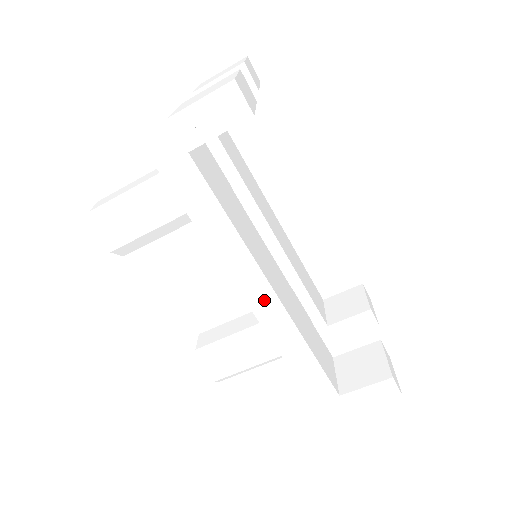
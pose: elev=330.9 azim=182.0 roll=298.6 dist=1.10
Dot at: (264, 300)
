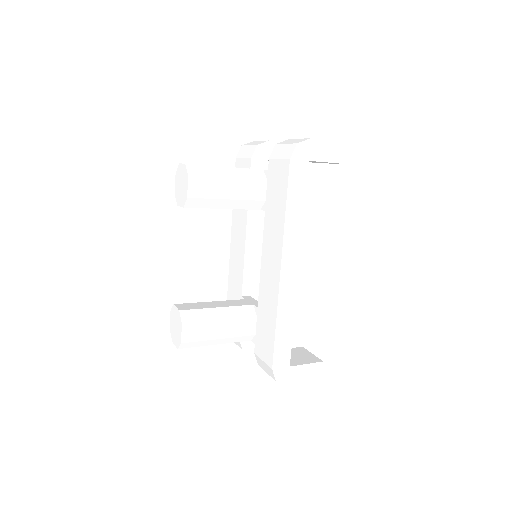
Dot at: (291, 271)
